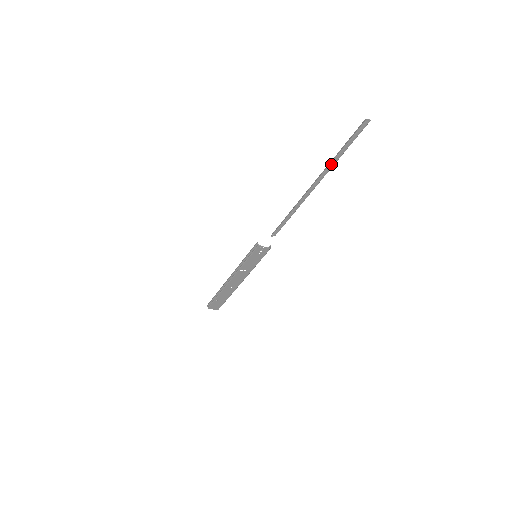
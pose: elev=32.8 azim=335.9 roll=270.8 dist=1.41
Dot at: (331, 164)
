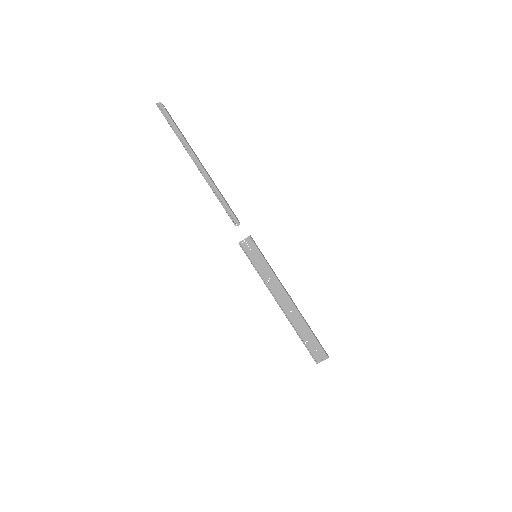
Dot at: (184, 142)
